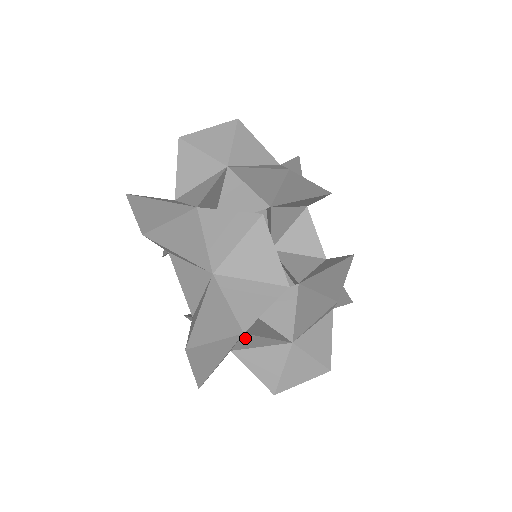
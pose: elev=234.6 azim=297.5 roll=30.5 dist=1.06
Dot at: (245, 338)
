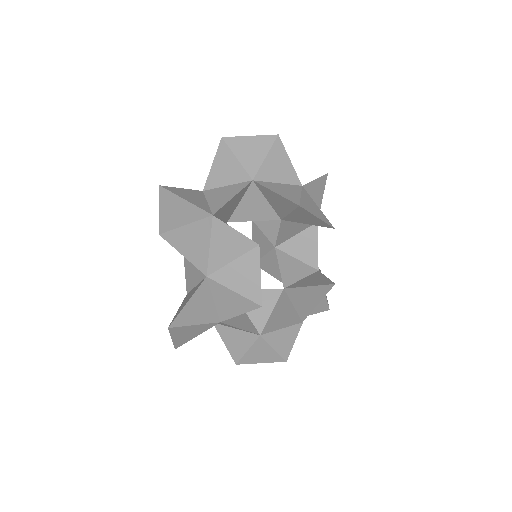
Dot at: (222, 323)
